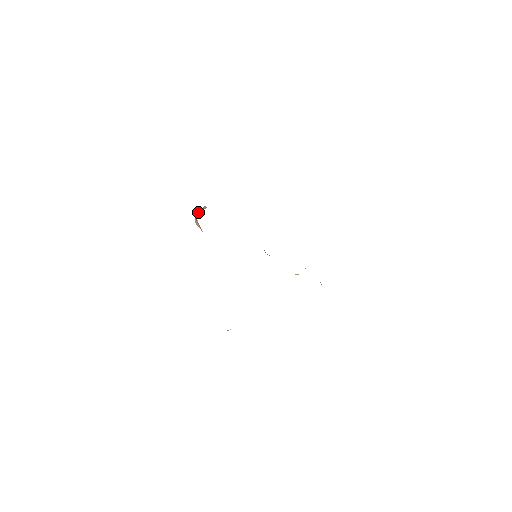
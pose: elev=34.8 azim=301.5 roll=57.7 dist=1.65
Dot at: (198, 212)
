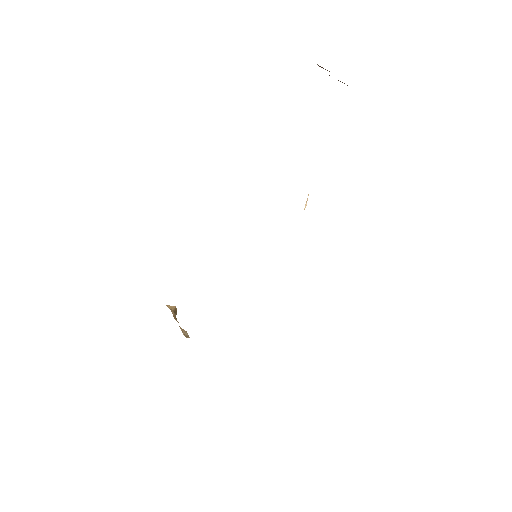
Dot at: occluded
